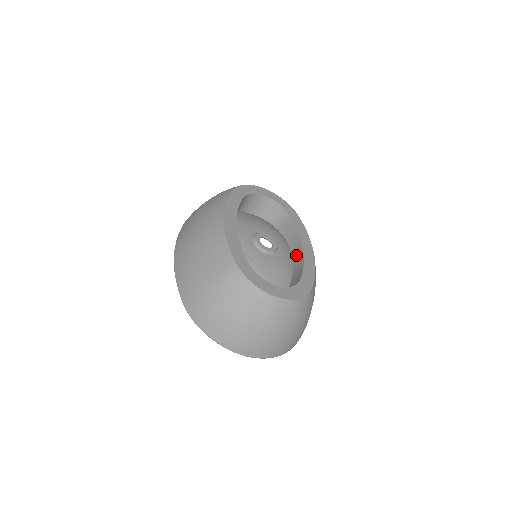
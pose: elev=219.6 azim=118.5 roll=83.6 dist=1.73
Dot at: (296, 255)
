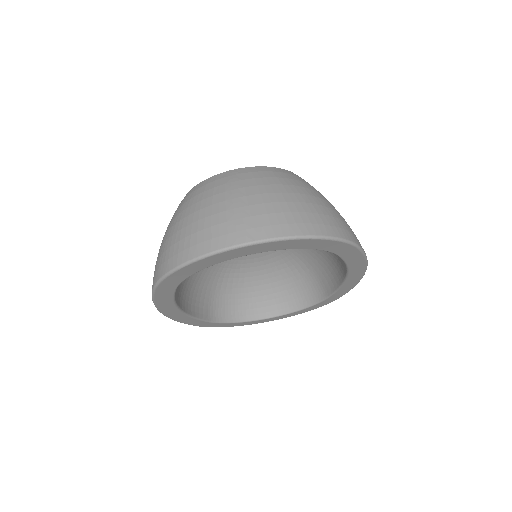
Dot at: occluded
